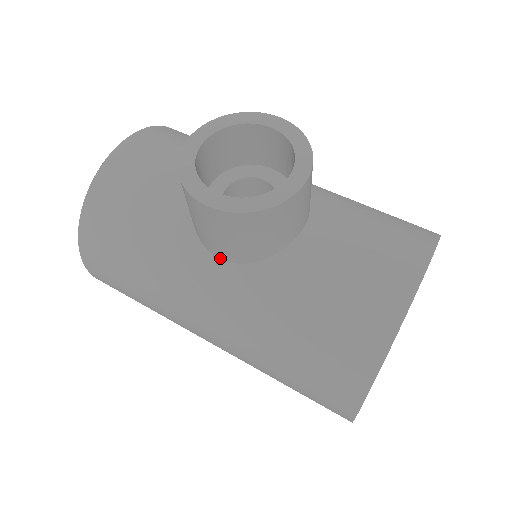
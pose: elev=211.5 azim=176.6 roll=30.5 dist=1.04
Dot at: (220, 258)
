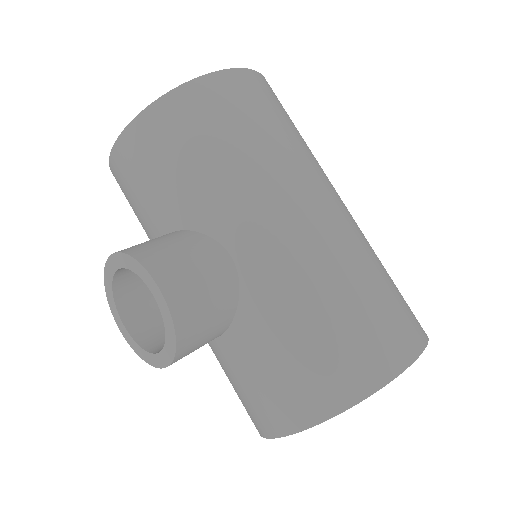
Dot at: occluded
